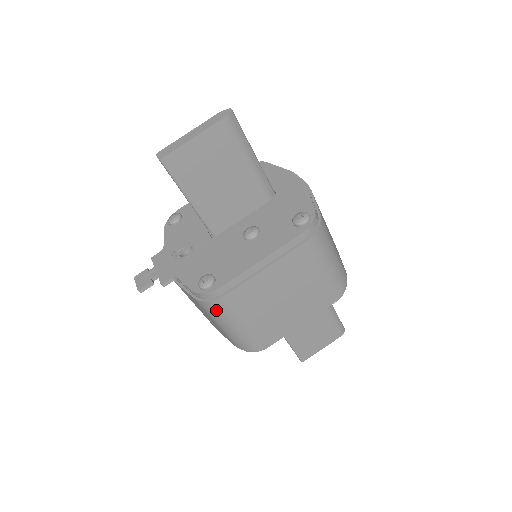
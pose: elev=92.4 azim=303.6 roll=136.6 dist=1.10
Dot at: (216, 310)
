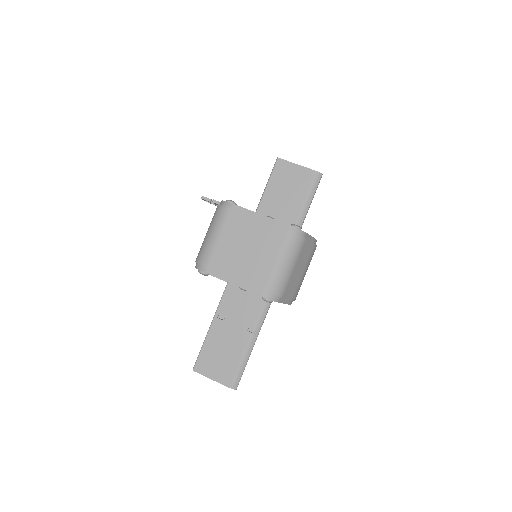
Dot at: (218, 215)
